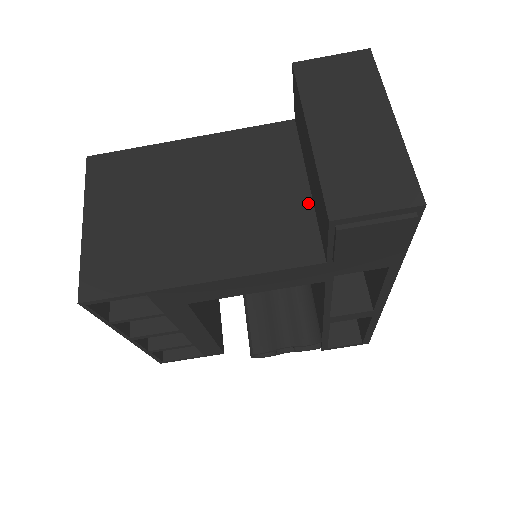
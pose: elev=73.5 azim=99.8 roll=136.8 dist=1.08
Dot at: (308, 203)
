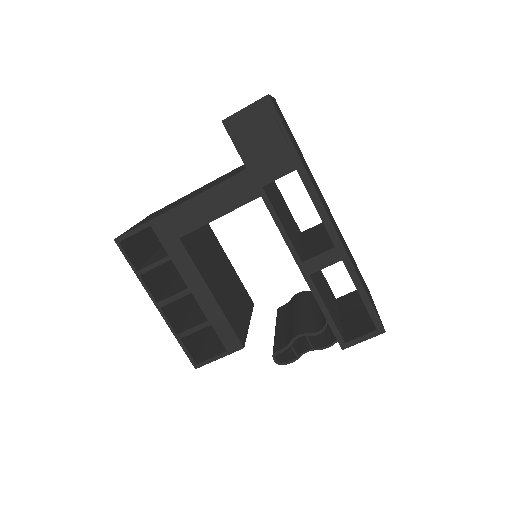
Dot at: occluded
